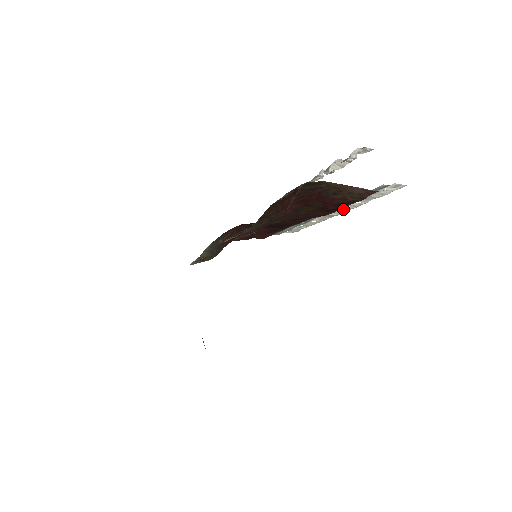
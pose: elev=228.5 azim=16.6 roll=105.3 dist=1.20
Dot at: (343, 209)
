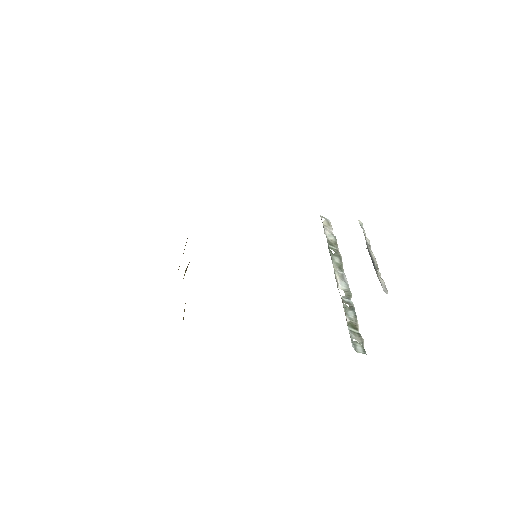
Dot at: (343, 286)
